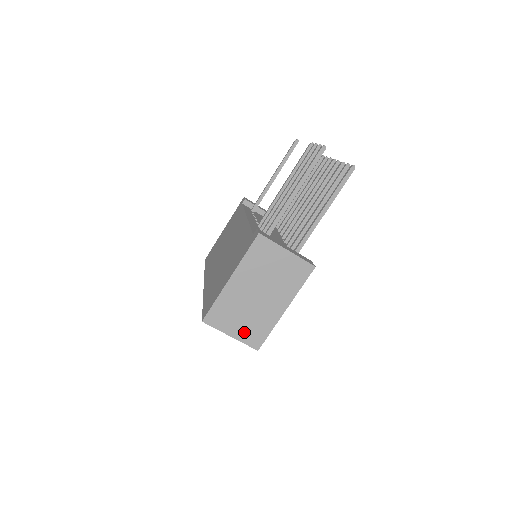
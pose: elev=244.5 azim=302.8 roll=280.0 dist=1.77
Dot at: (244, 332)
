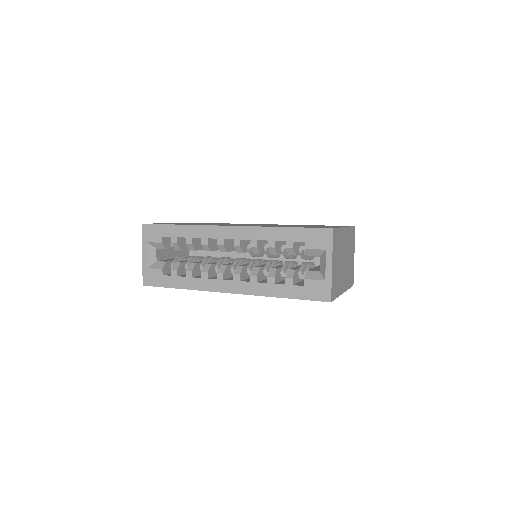
Dot at: (334, 275)
